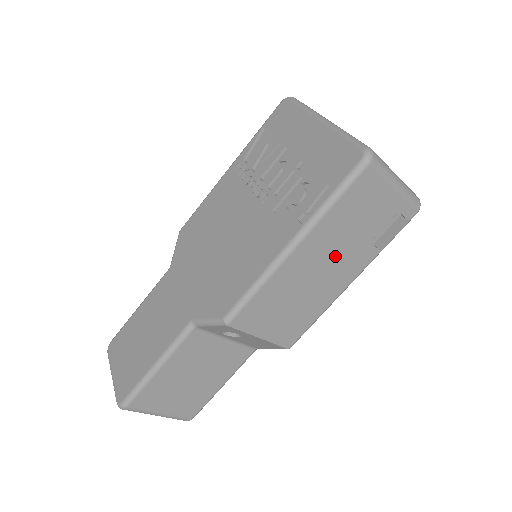
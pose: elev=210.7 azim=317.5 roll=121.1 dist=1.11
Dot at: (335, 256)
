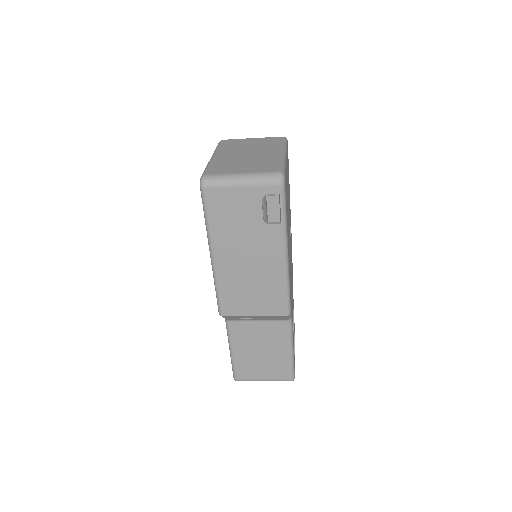
Dot at: (248, 246)
